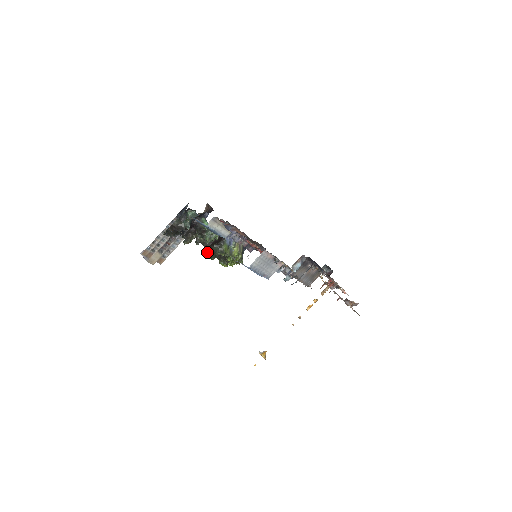
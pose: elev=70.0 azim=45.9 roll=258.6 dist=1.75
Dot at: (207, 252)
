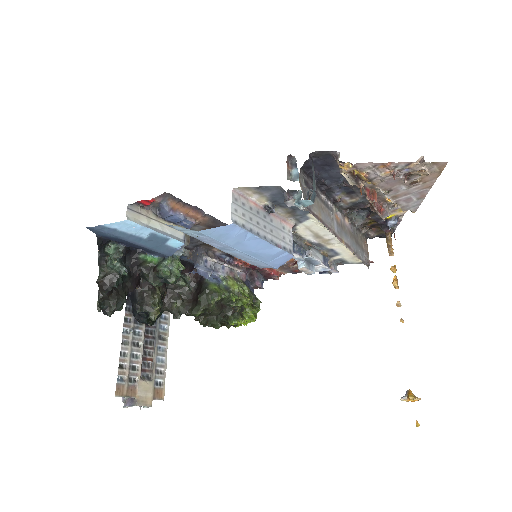
Dot at: (201, 320)
